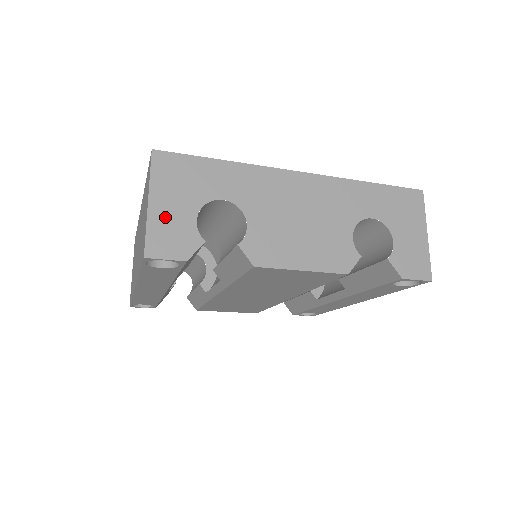
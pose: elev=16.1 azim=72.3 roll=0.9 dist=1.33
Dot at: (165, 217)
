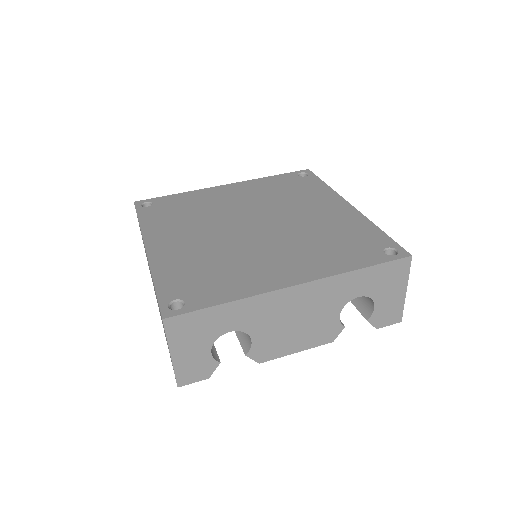
Dot at: (186, 360)
